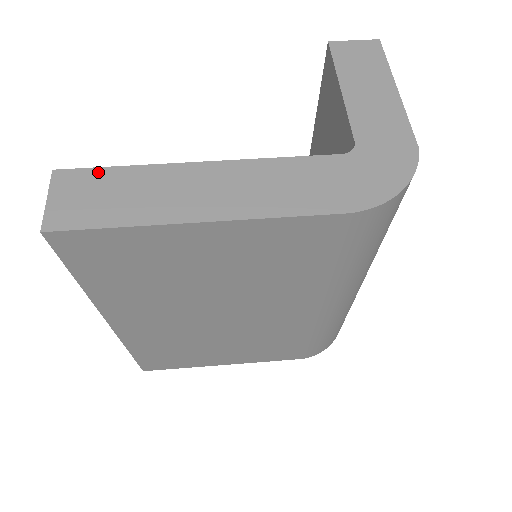
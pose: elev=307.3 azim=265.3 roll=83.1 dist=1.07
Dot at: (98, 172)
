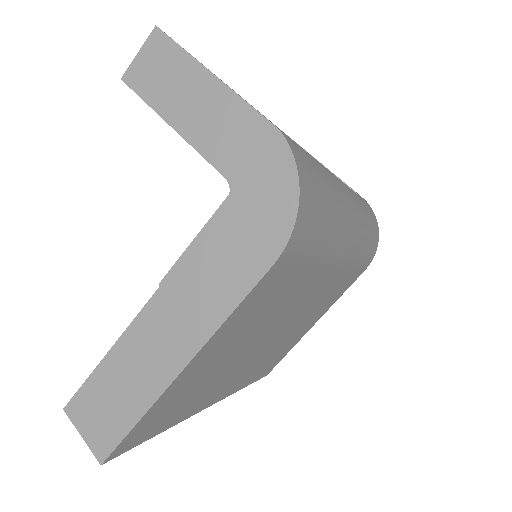
Dot at: (88, 386)
